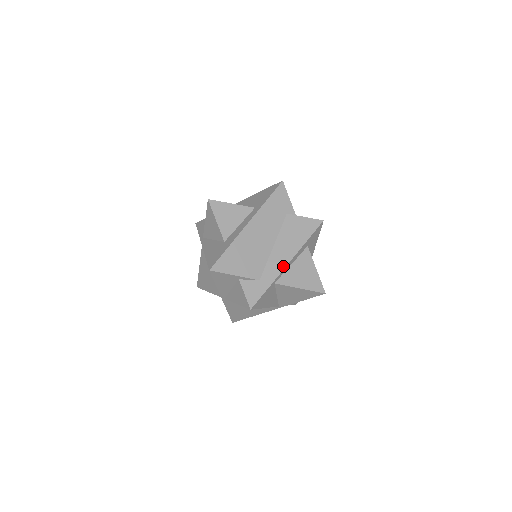
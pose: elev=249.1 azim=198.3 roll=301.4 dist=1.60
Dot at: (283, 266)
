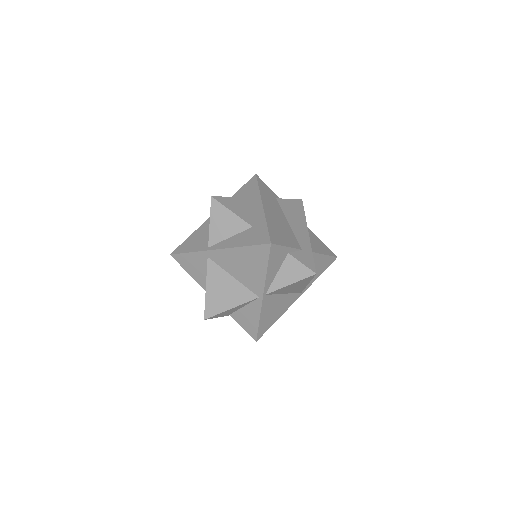
Dot at: (307, 235)
